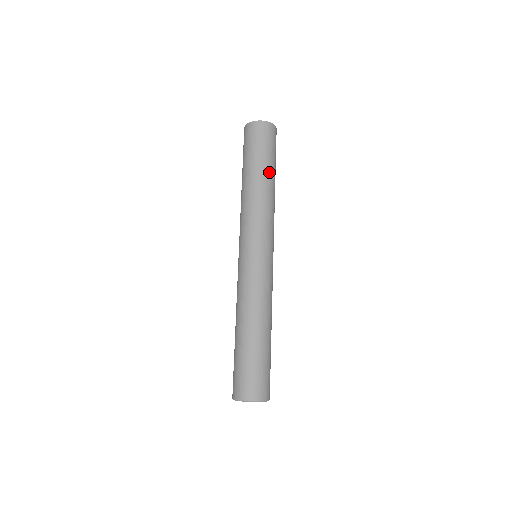
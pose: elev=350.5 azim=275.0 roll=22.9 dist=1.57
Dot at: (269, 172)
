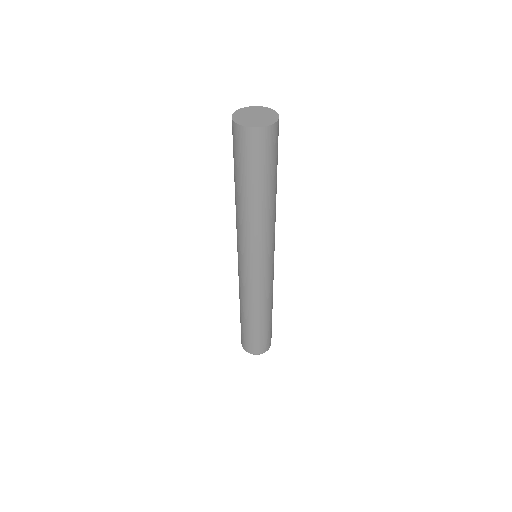
Dot at: (271, 189)
